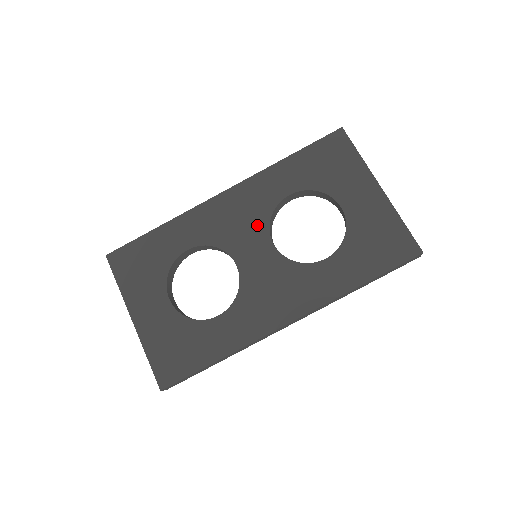
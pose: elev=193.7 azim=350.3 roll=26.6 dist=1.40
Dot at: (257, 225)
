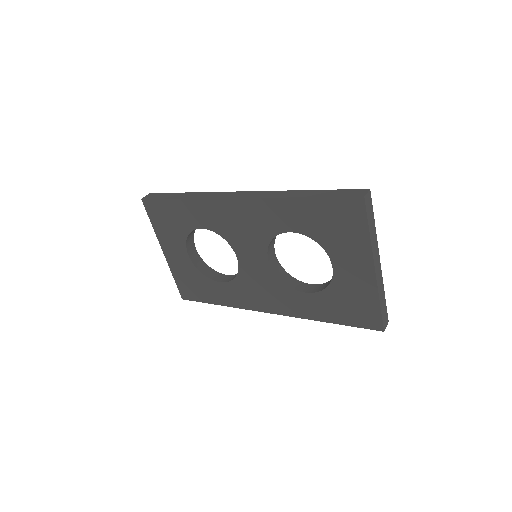
Dot at: (258, 241)
